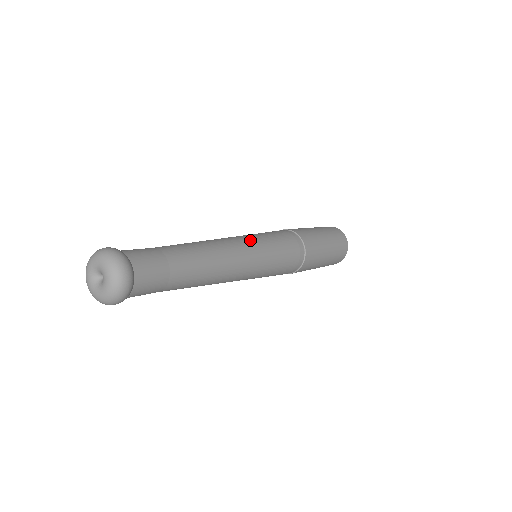
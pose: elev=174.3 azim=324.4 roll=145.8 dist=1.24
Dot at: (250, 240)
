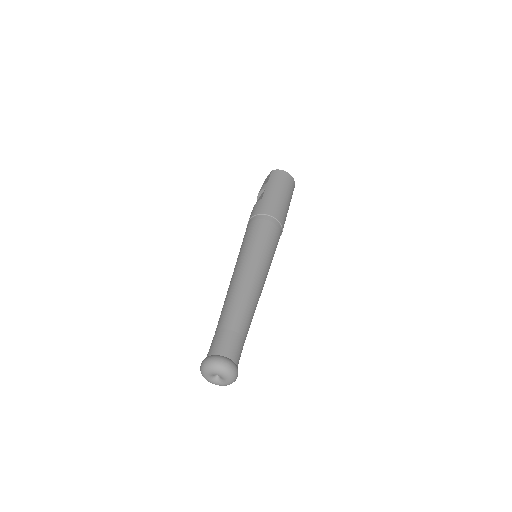
Dot at: (267, 269)
